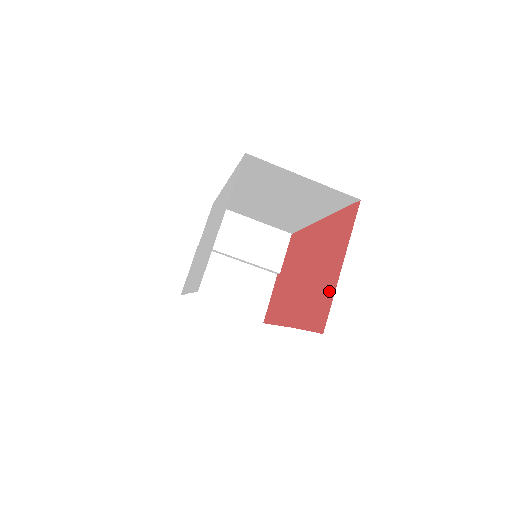
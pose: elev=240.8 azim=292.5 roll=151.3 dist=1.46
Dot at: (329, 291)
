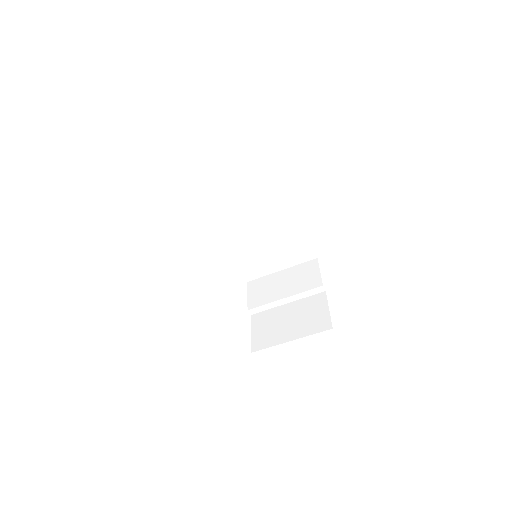
Dot at: occluded
